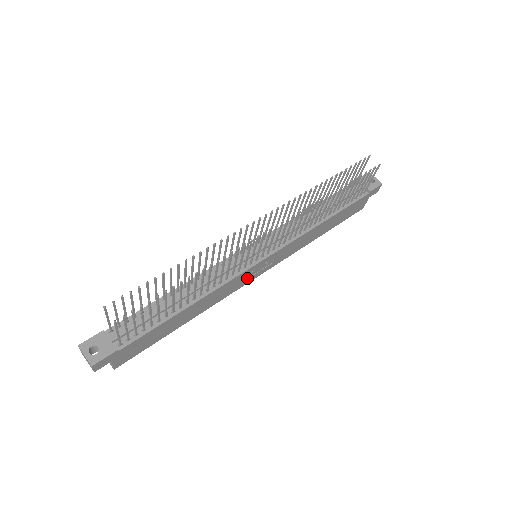
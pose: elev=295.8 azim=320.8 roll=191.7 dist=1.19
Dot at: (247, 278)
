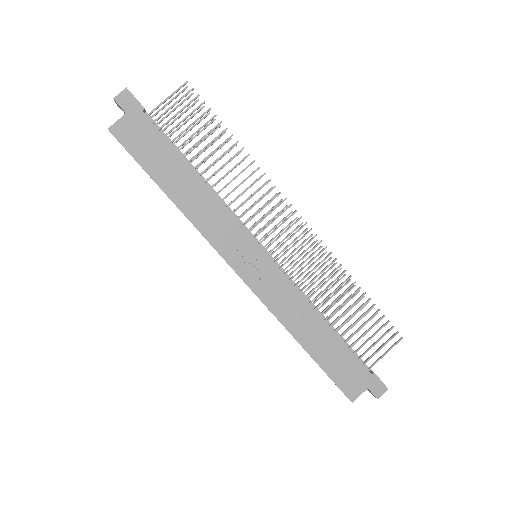
Dot at: (235, 251)
